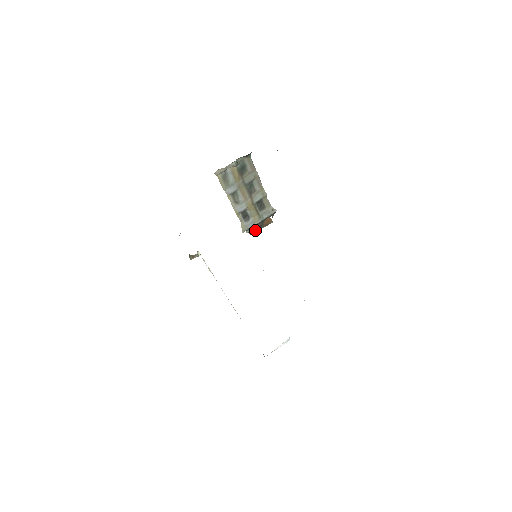
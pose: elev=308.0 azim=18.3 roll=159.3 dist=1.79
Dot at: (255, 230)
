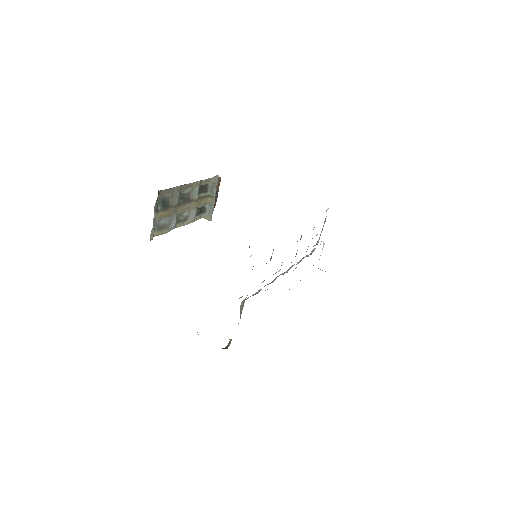
Dot at: (215, 200)
